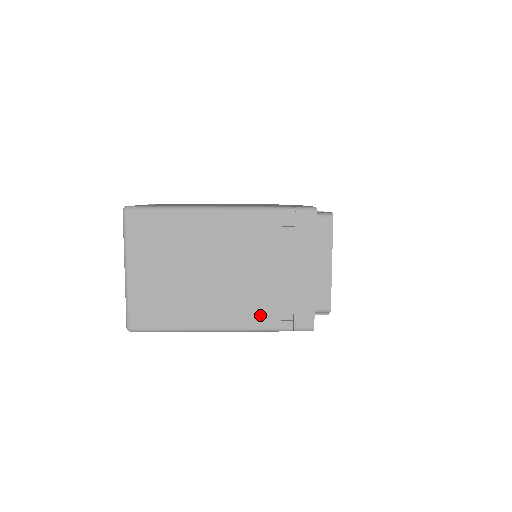
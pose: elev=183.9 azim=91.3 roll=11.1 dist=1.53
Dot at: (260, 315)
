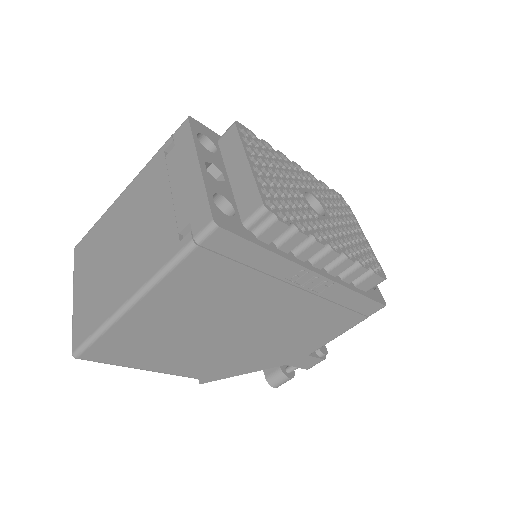
Dot at: (161, 252)
